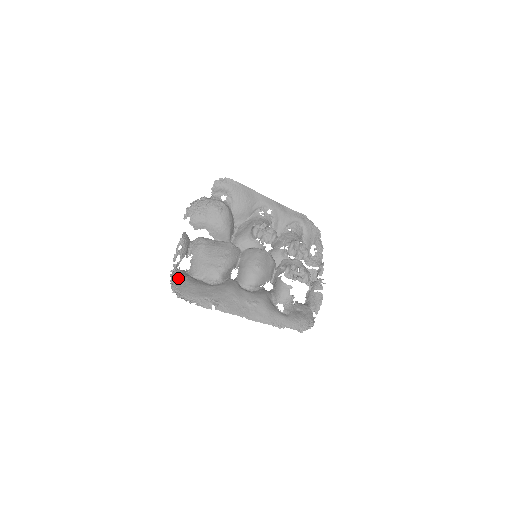
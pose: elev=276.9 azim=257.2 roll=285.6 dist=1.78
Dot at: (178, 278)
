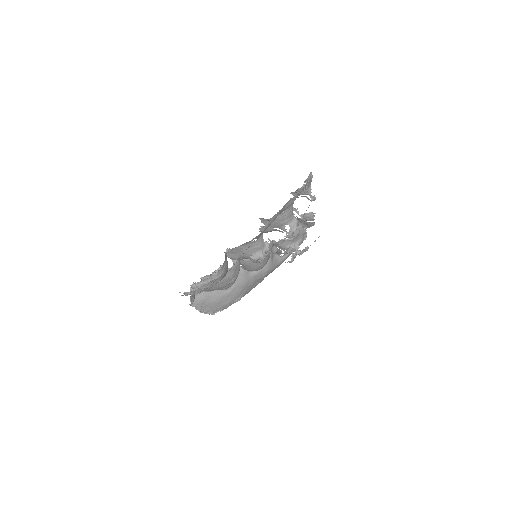
Dot at: (200, 305)
